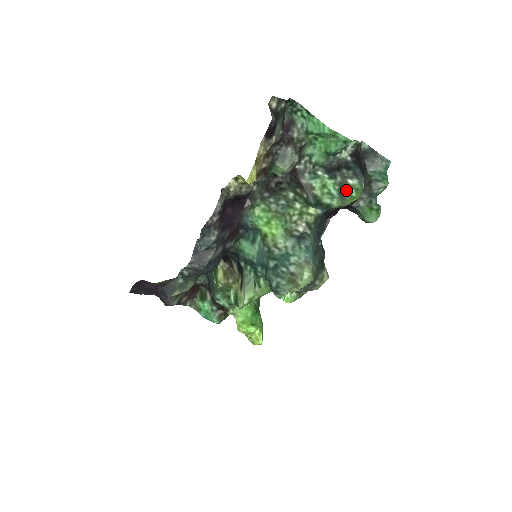
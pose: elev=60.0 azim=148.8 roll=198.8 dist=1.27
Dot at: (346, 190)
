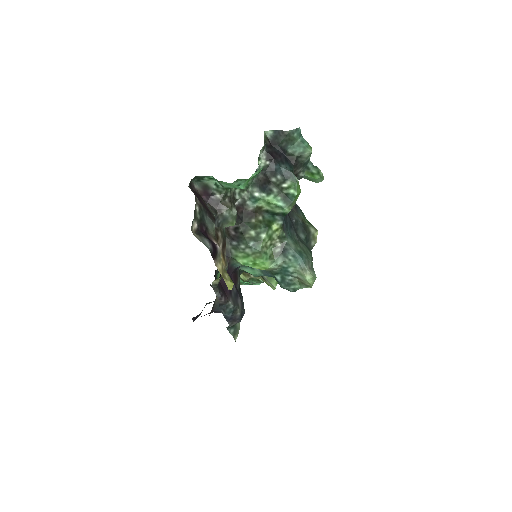
Dot at: (287, 194)
